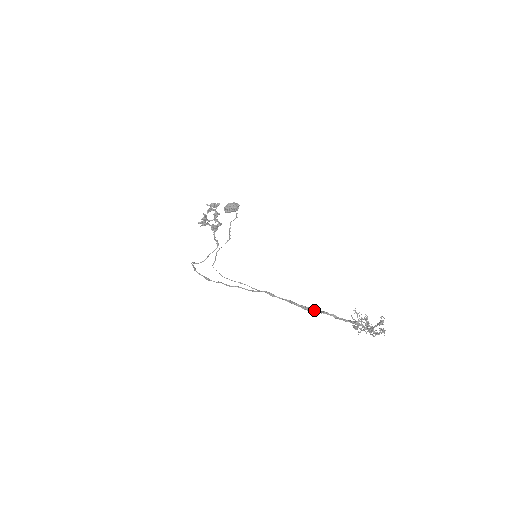
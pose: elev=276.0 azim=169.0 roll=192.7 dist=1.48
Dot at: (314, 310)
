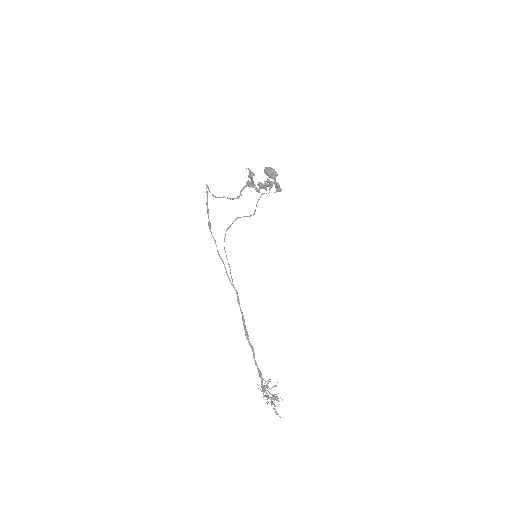
Dot at: occluded
